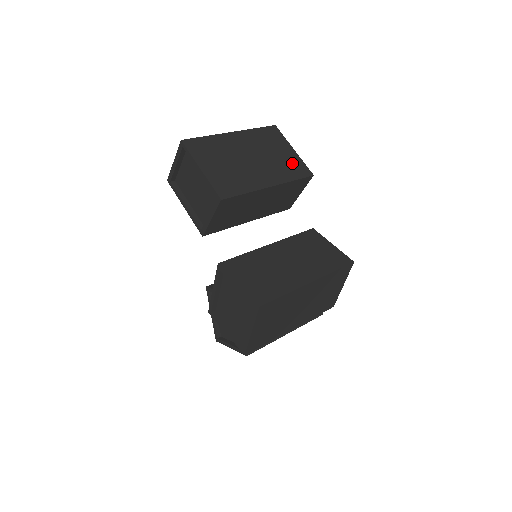
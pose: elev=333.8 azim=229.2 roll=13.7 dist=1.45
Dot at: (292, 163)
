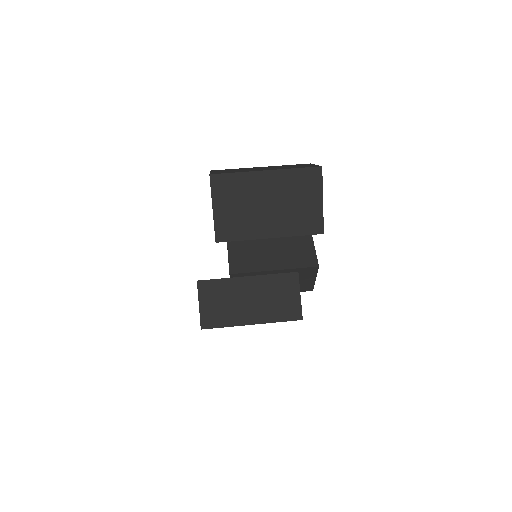
Dot at: (309, 216)
